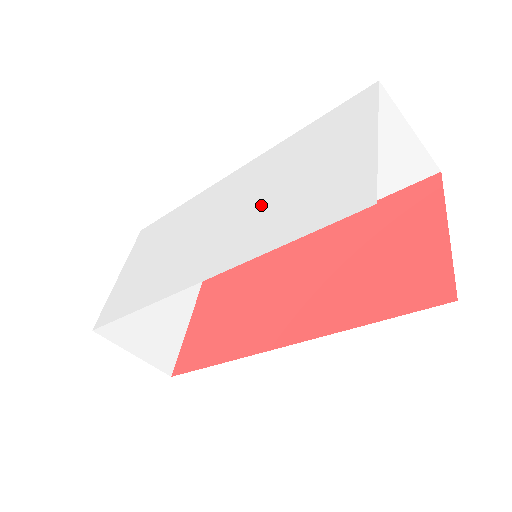
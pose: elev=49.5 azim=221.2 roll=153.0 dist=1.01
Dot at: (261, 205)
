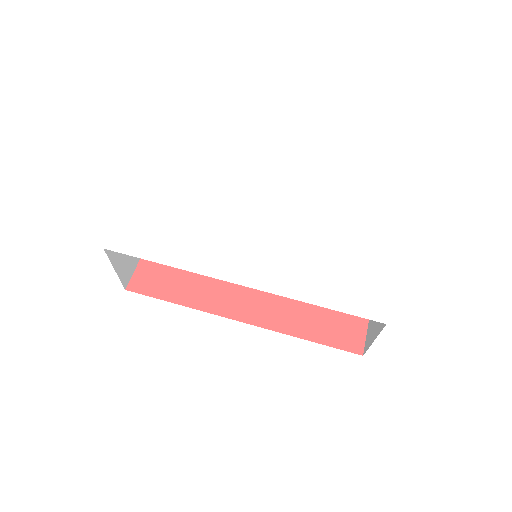
Dot at: (302, 253)
